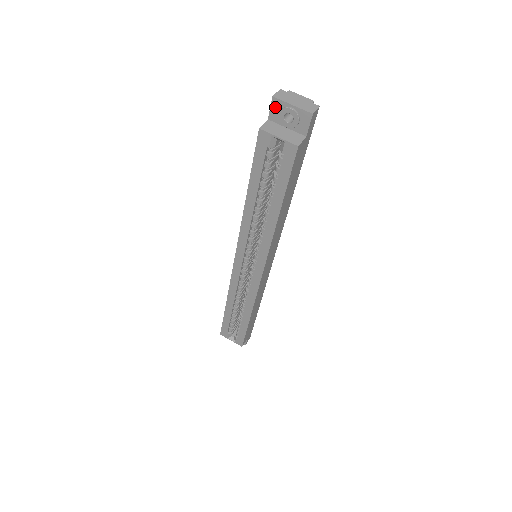
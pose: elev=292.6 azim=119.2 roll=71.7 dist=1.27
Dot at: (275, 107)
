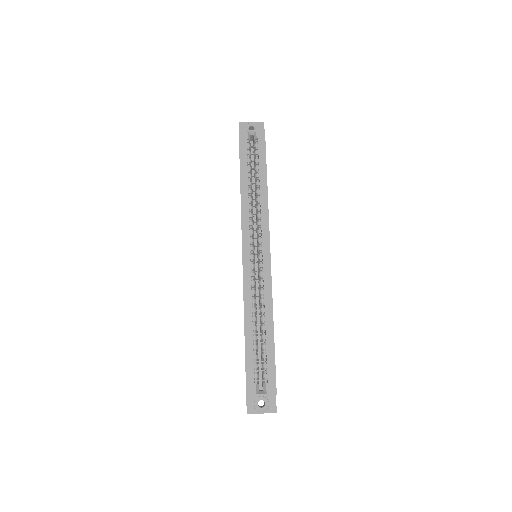
Dot at: (241, 127)
